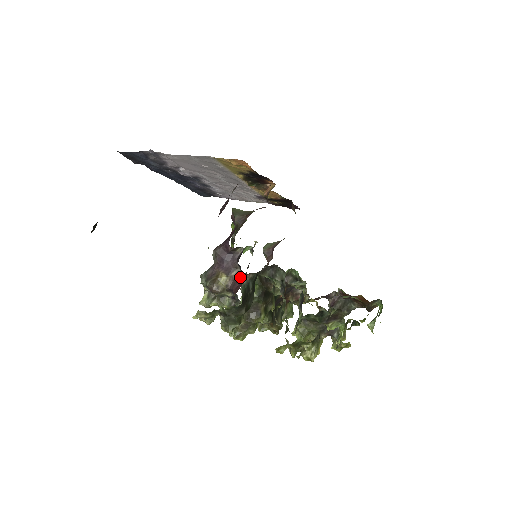
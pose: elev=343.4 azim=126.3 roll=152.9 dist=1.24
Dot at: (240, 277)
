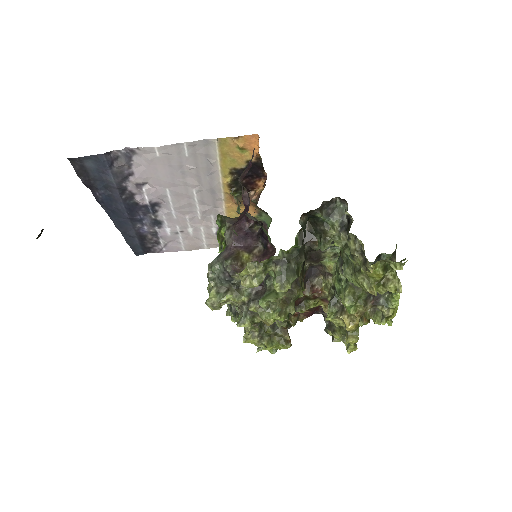
Dot at: (265, 252)
